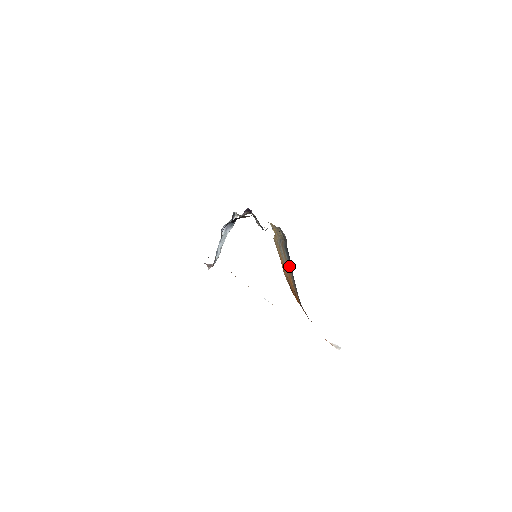
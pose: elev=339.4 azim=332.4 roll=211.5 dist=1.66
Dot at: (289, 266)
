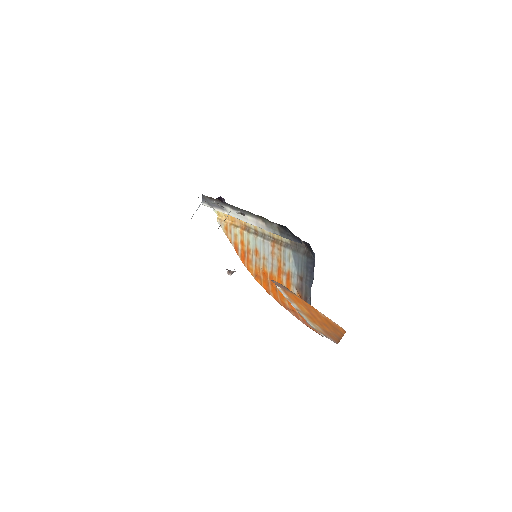
Dot at: (293, 269)
